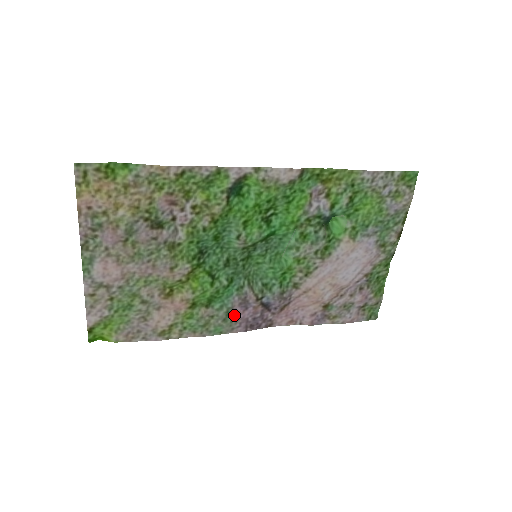
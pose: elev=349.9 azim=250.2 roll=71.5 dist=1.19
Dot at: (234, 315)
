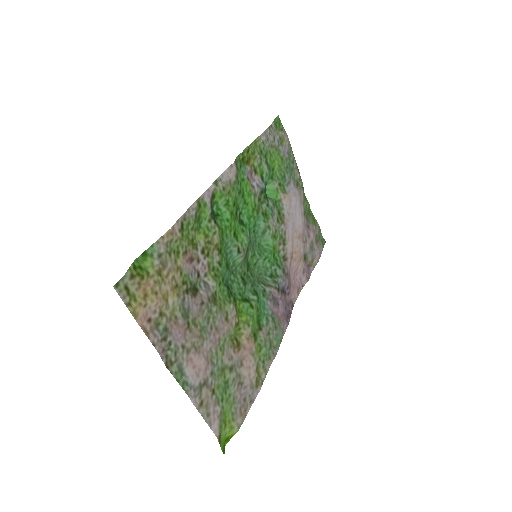
Dot at: (277, 318)
